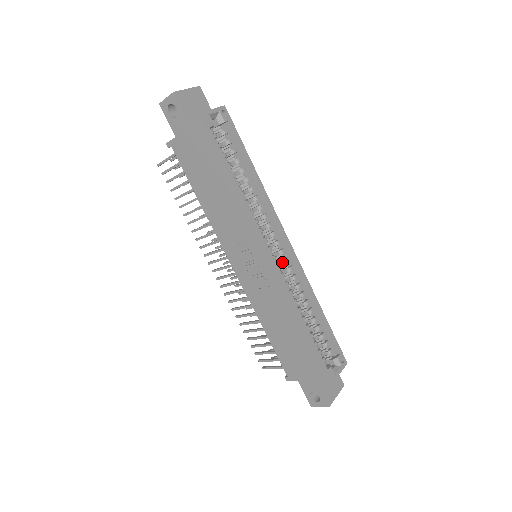
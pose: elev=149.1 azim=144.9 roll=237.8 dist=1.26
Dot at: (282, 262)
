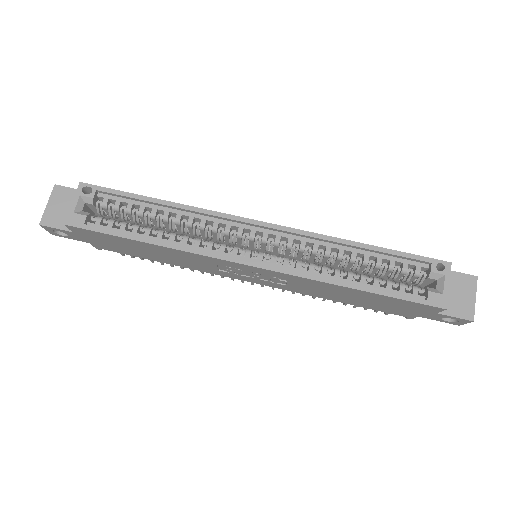
Dot at: (276, 247)
